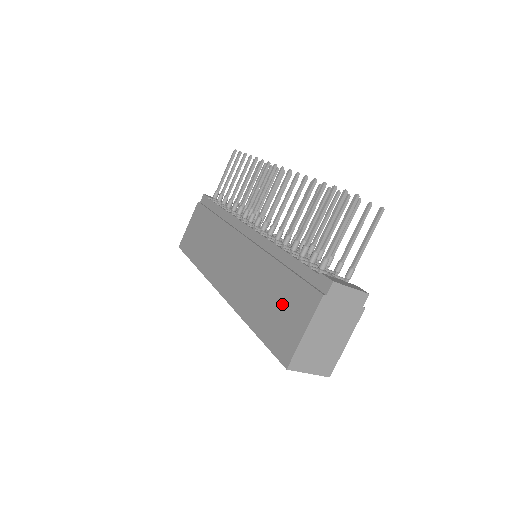
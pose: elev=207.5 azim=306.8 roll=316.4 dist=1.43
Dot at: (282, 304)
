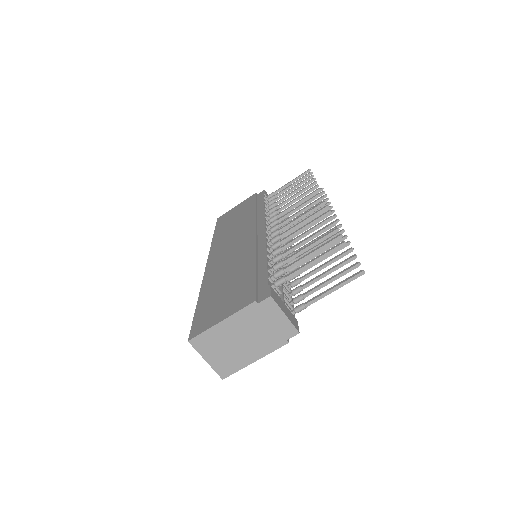
Dot at: (229, 293)
